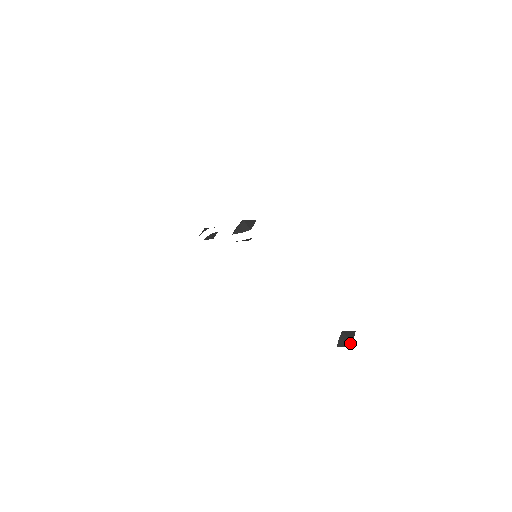
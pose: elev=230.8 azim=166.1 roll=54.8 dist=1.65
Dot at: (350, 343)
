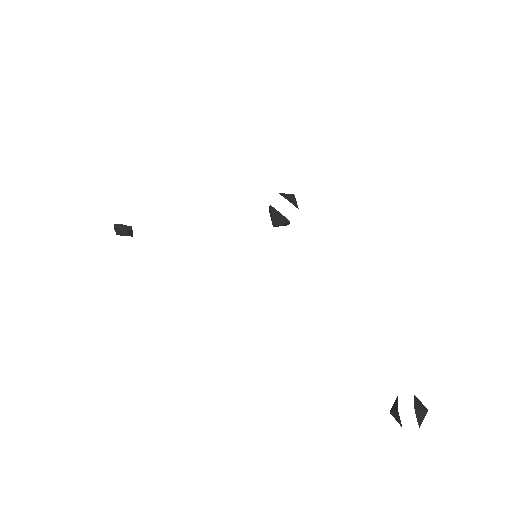
Dot at: (422, 419)
